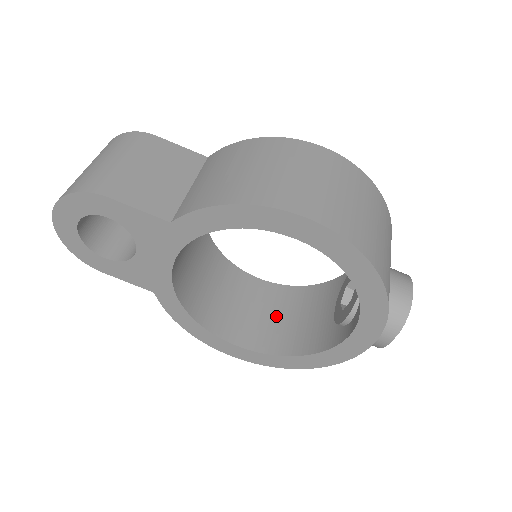
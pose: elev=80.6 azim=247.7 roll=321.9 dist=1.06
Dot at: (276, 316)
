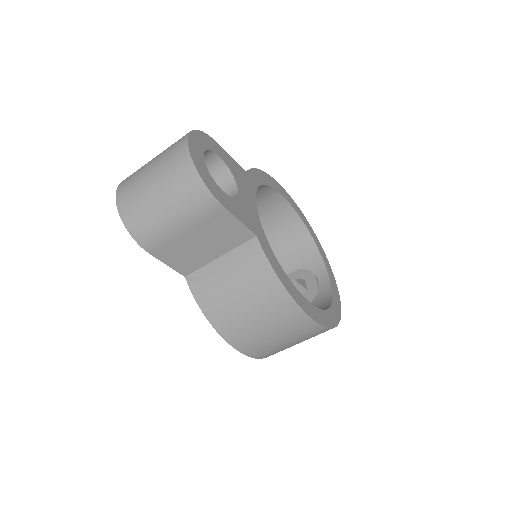
Dot at: (270, 230)
